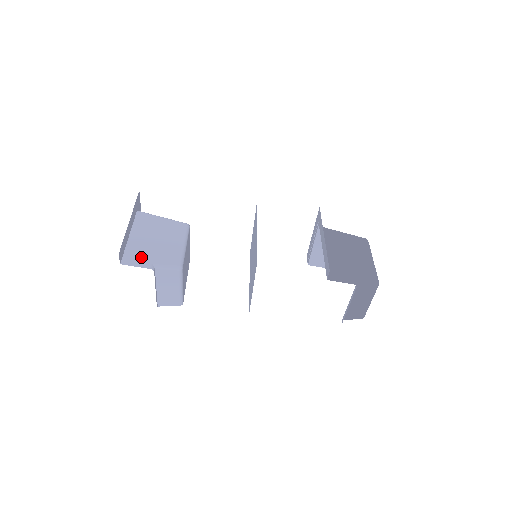
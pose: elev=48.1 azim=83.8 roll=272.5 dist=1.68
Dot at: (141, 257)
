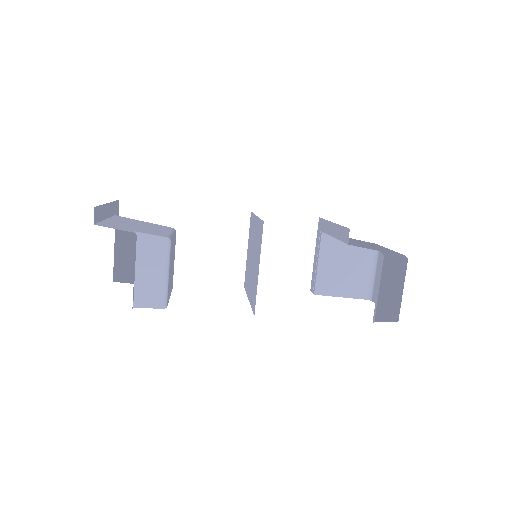
Dot at: (120, 227)
